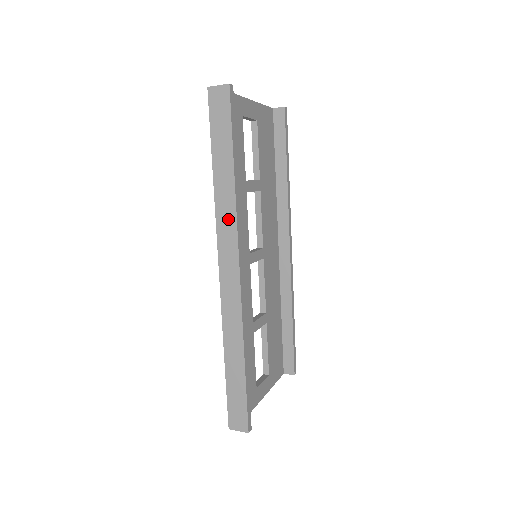
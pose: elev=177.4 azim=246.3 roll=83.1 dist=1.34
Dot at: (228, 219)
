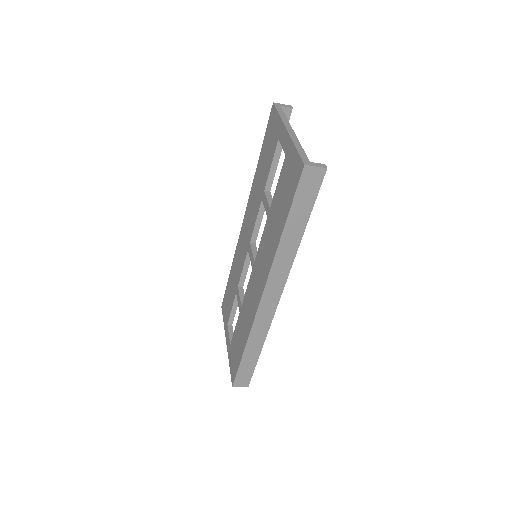
Dot at: (283, 267)
